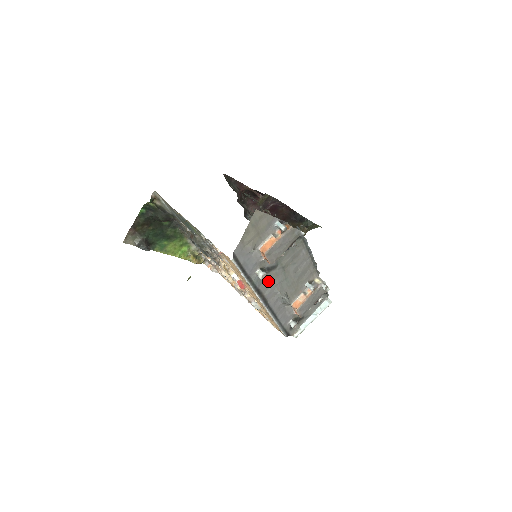
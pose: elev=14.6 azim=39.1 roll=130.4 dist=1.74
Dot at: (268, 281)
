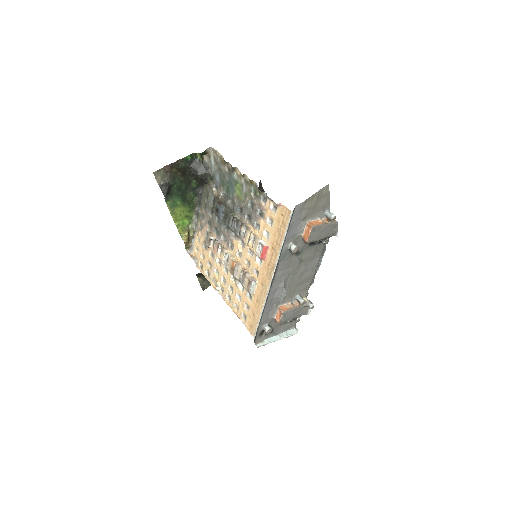
Dot at: (287, 263)
